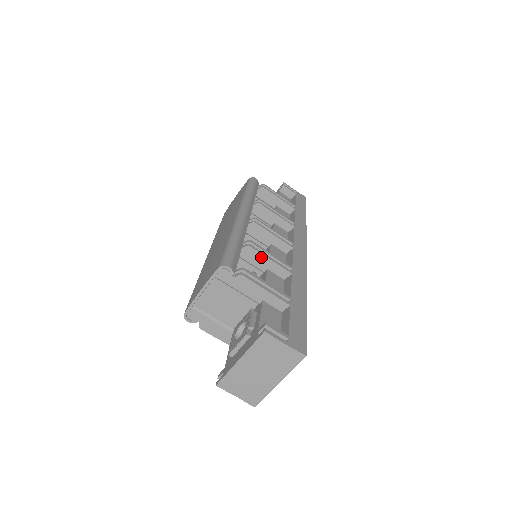
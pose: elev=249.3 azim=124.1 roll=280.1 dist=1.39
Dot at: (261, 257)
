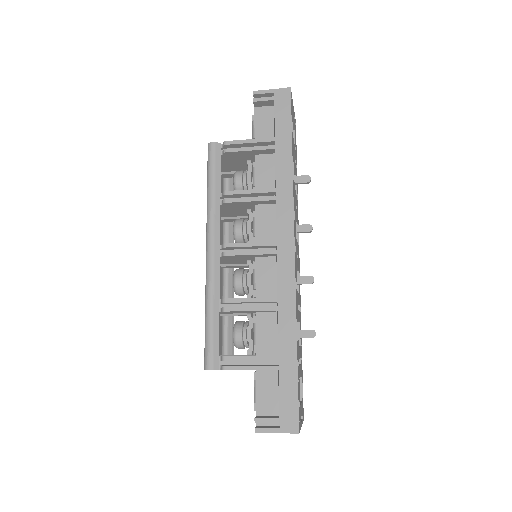
Dot at: (241, 311)
